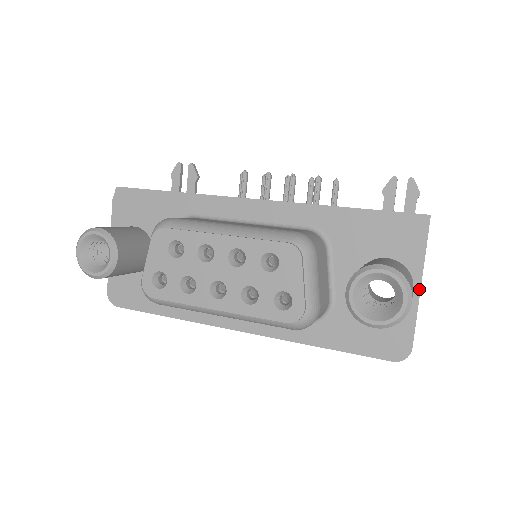
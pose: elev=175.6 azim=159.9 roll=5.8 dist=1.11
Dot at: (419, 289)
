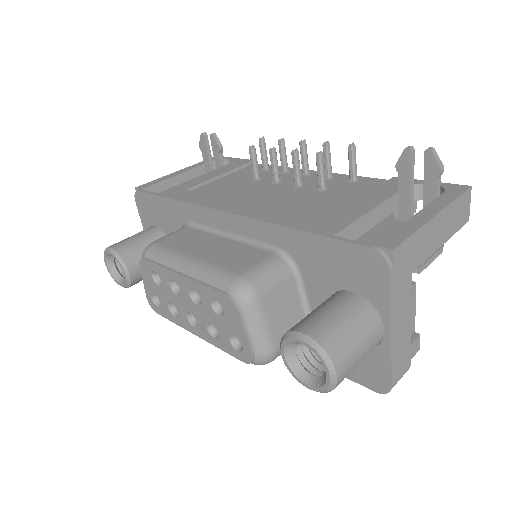
Dot at: (389, 331)
